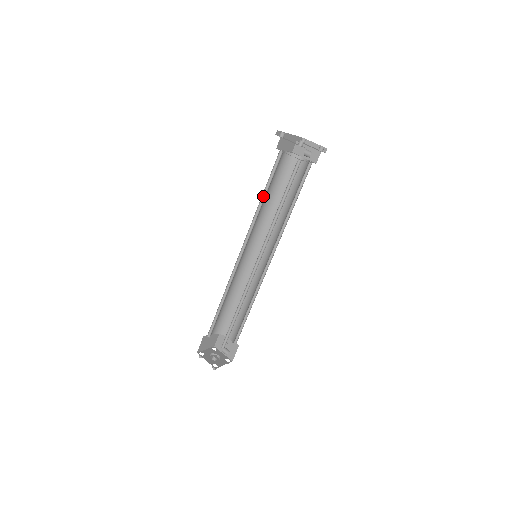
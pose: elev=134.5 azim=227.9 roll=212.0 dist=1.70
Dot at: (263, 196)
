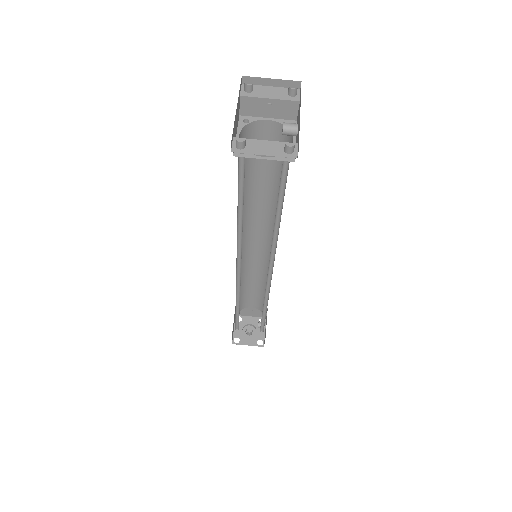
Dot at: (238, 210)
